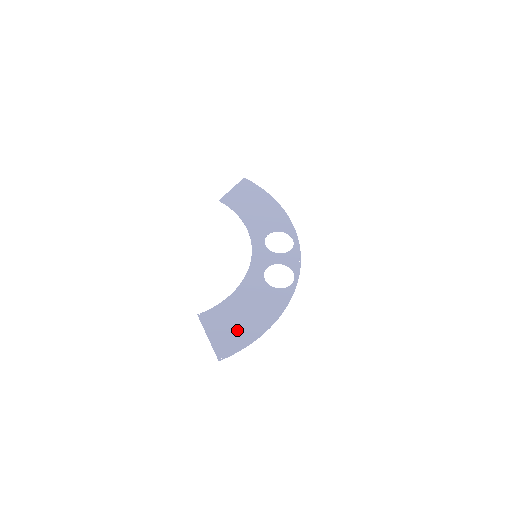
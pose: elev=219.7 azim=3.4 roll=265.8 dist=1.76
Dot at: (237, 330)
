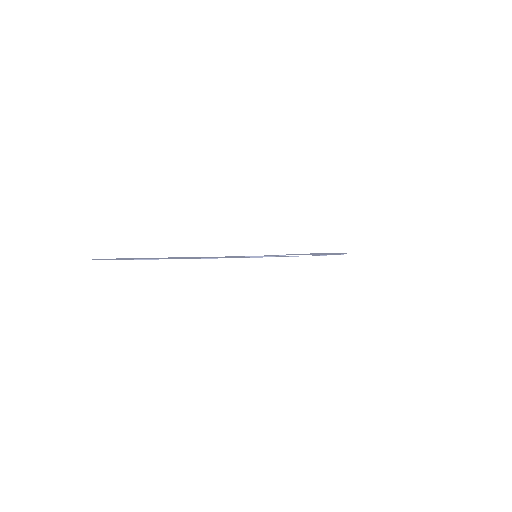
Dot at: occluded
